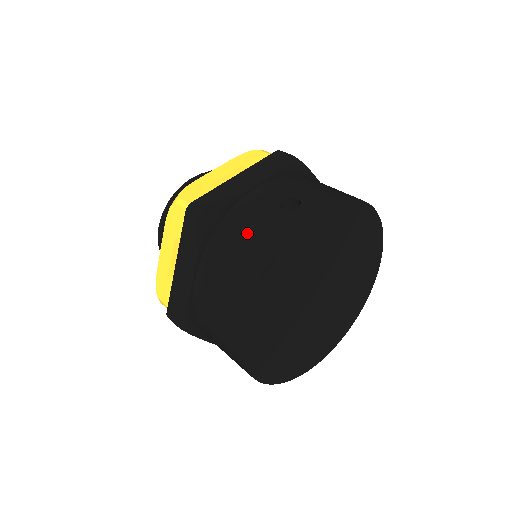
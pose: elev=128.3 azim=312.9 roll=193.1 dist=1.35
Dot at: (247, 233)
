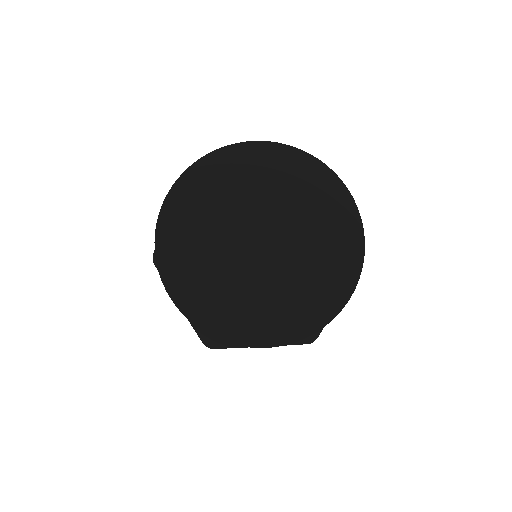
Dot at: occluded
